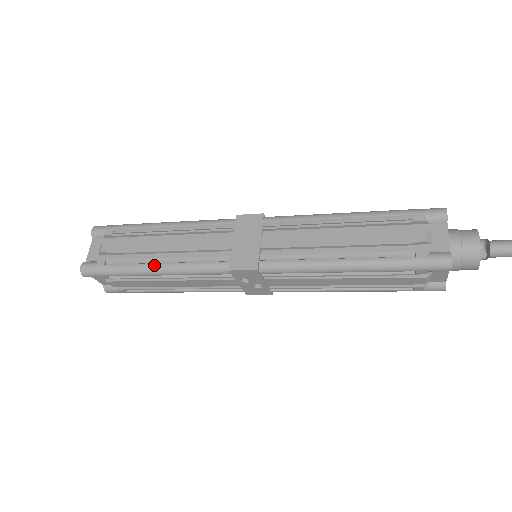
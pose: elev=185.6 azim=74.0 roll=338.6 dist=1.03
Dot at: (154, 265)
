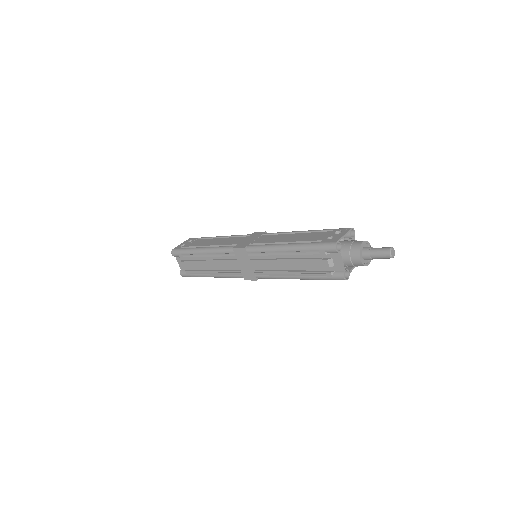
Dot at: (211, 276)
